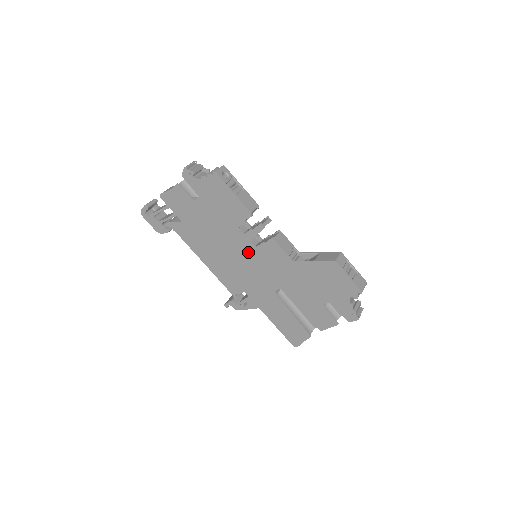
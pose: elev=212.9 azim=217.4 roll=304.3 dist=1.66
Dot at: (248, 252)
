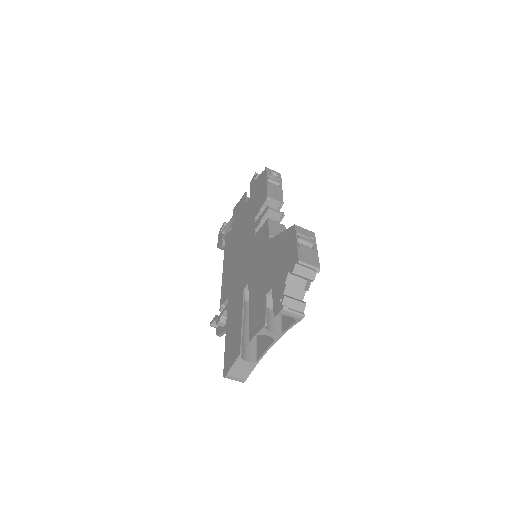
Dot at: (249, 243)
